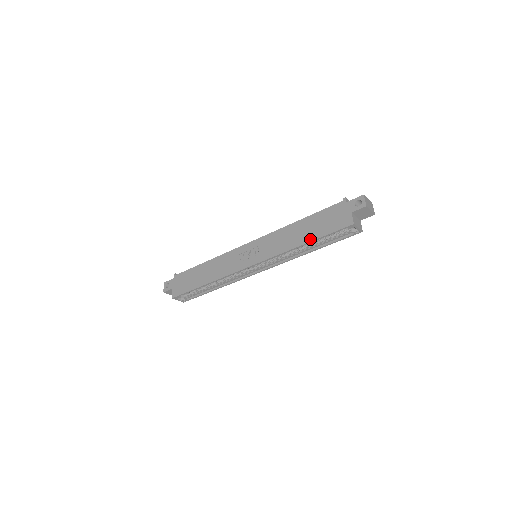
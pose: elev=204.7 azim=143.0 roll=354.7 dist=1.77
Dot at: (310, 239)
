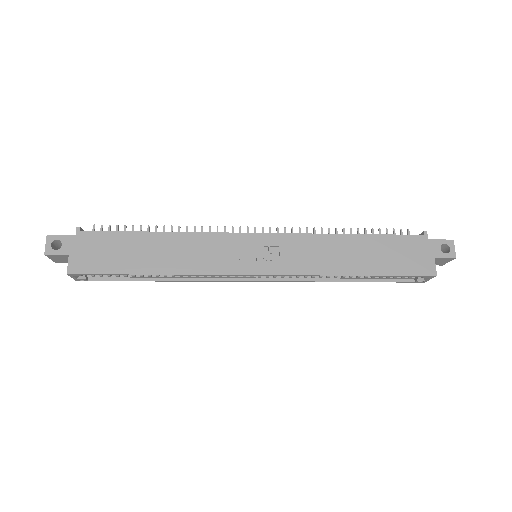
Dot at: (368, 271)
